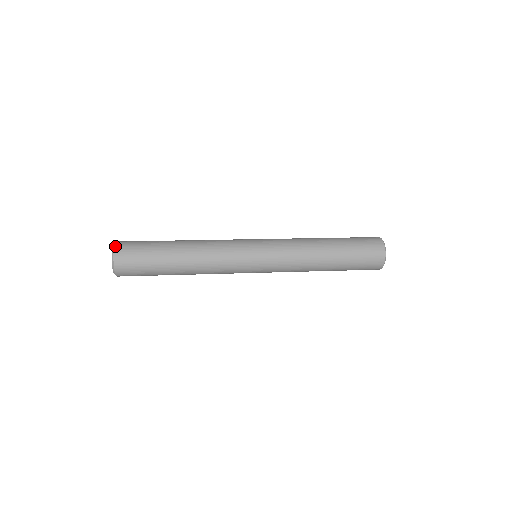
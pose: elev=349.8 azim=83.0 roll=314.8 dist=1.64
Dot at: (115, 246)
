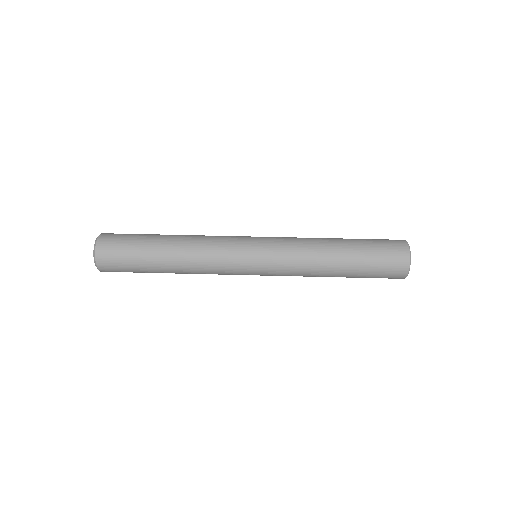
Dot at: (98, 268)
